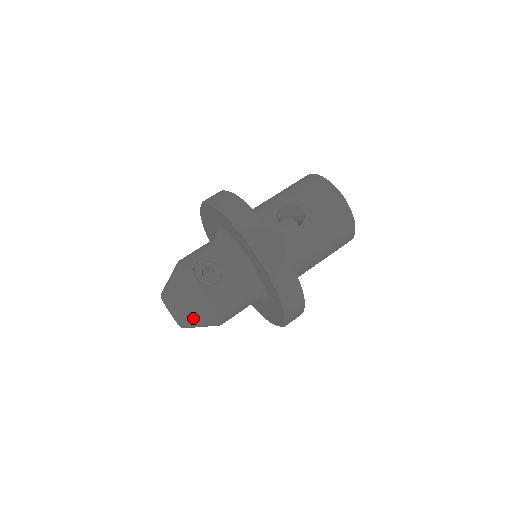
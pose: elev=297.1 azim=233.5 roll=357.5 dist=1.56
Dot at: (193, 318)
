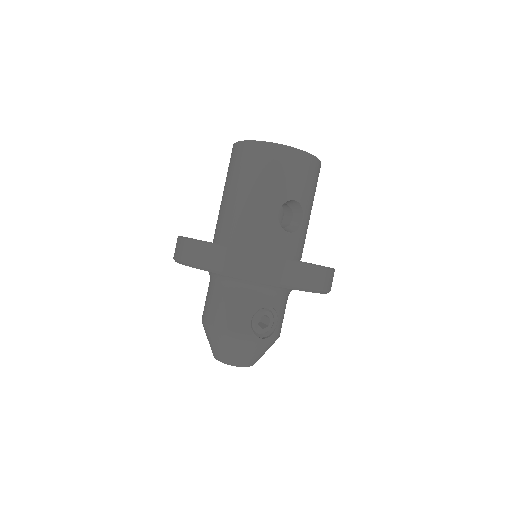
Dot at: occluded
